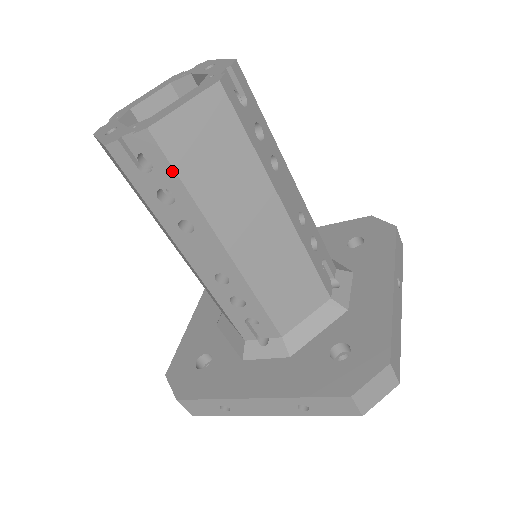
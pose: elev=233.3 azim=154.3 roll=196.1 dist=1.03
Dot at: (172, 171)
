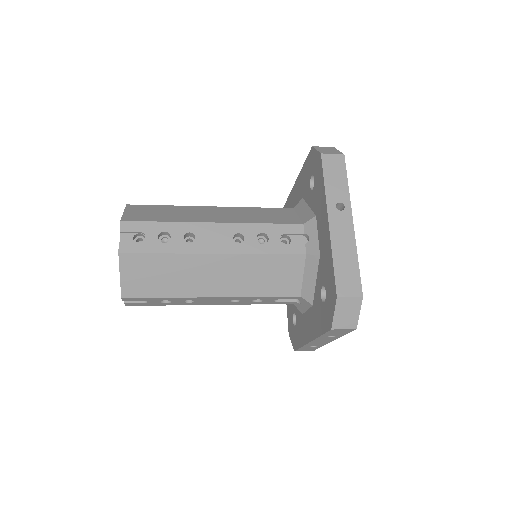
Dot at: (150, 298)
